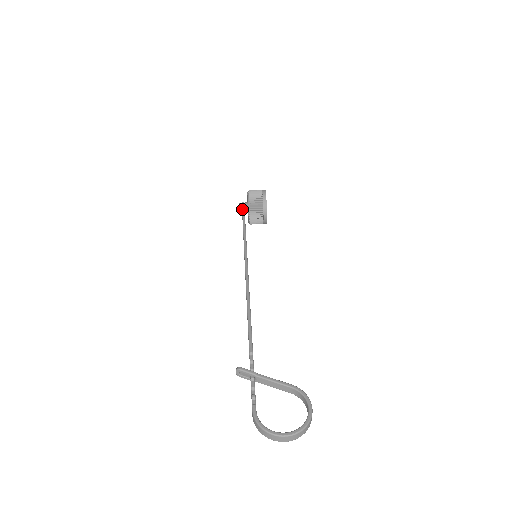
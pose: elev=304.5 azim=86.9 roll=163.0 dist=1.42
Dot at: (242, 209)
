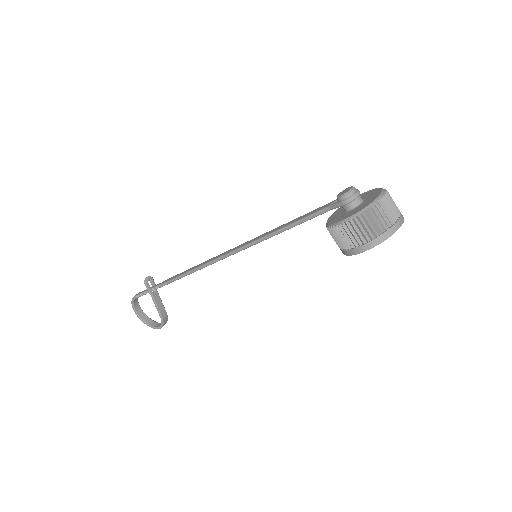
Dot at: (331, 206)
